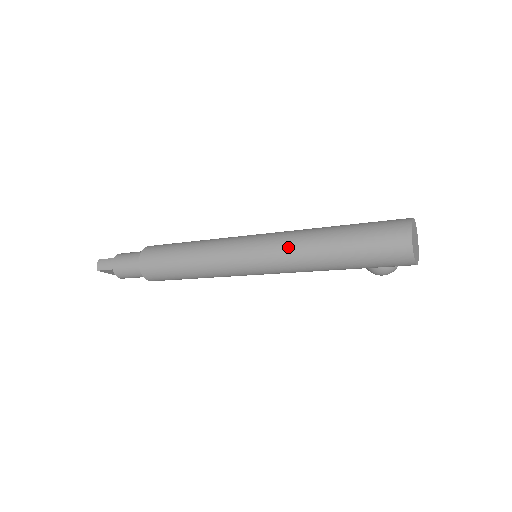
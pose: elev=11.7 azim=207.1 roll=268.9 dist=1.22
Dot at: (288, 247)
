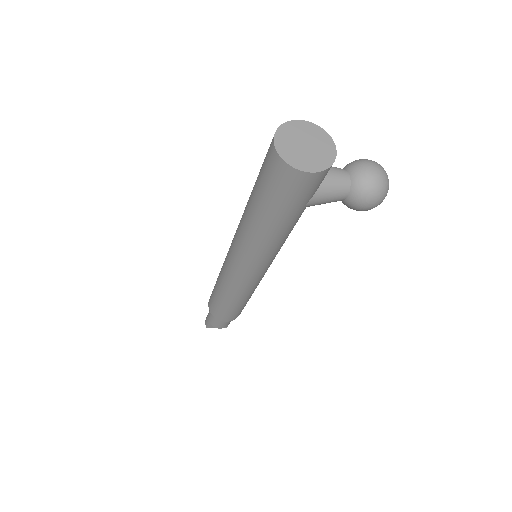
Dot at: (238, 232)
